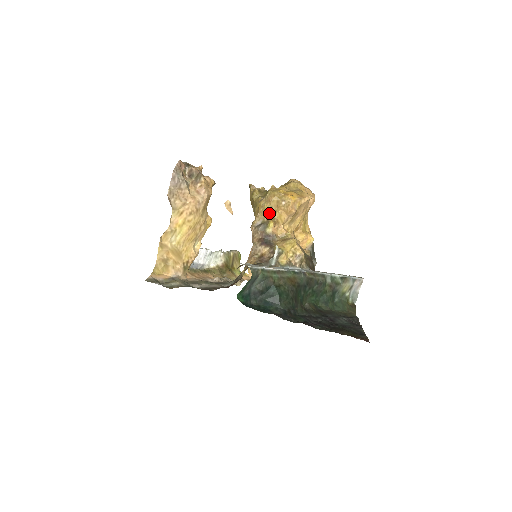
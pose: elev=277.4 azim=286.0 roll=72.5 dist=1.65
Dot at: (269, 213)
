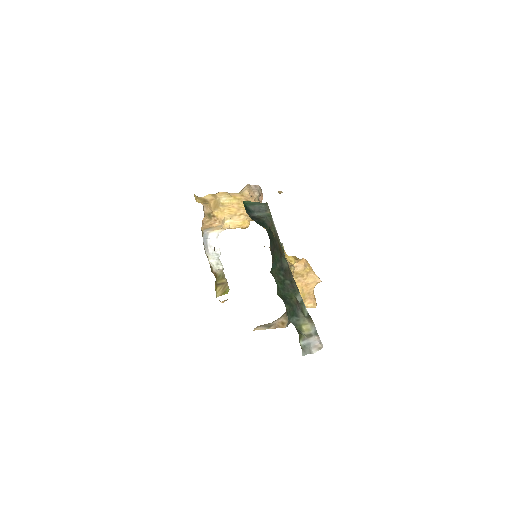
Dot at: occluded
